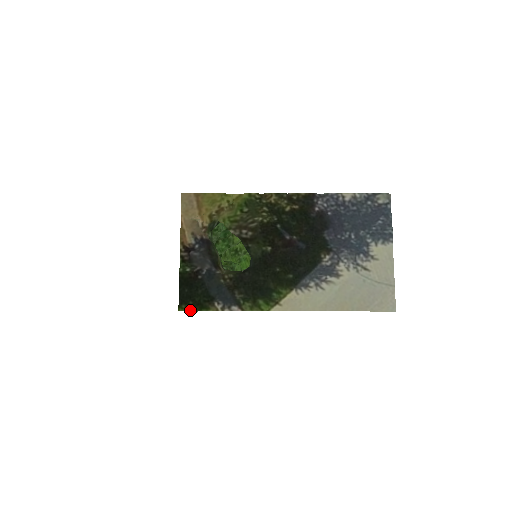
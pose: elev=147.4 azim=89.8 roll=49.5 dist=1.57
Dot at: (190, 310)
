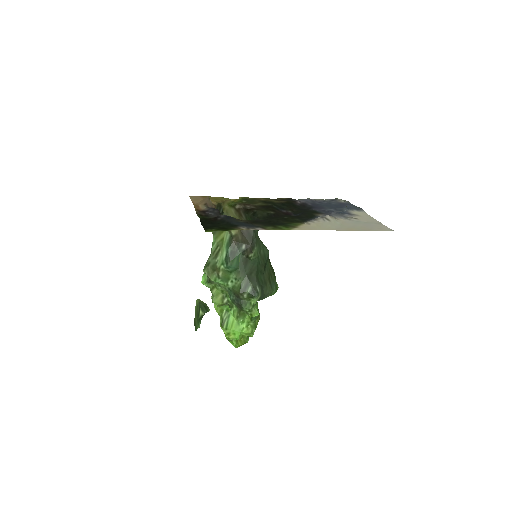
Dot at: occluded
